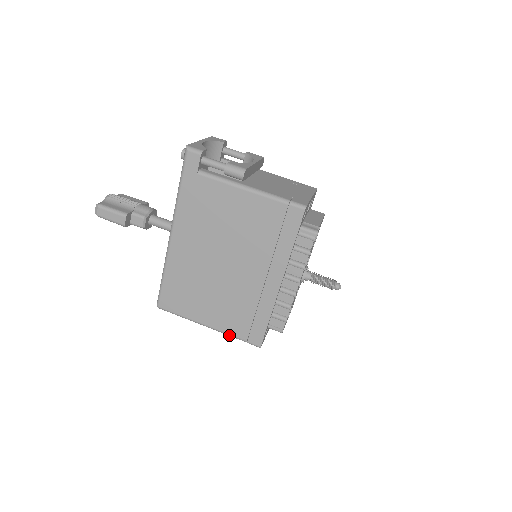
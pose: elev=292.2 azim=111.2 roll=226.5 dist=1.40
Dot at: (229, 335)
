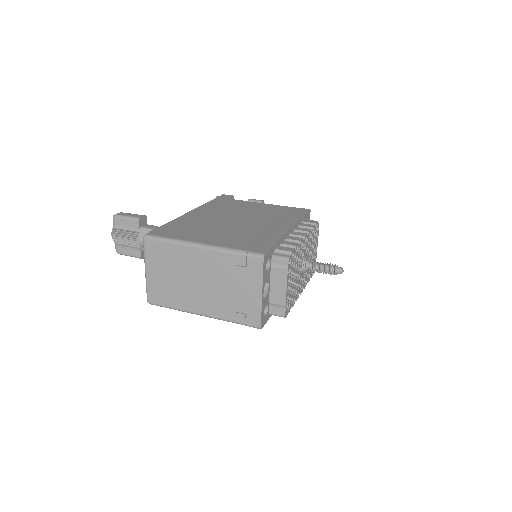
Dot at: (226, 249)
